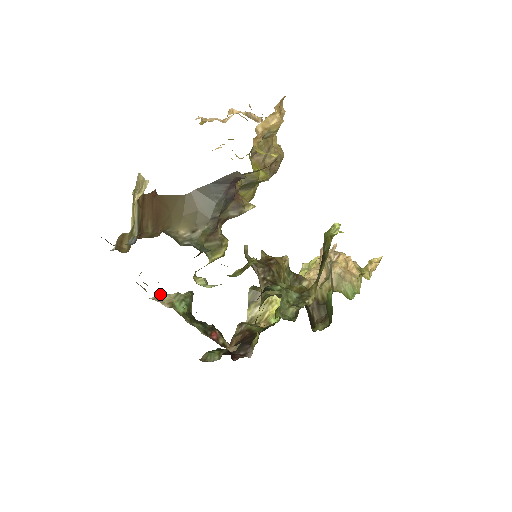
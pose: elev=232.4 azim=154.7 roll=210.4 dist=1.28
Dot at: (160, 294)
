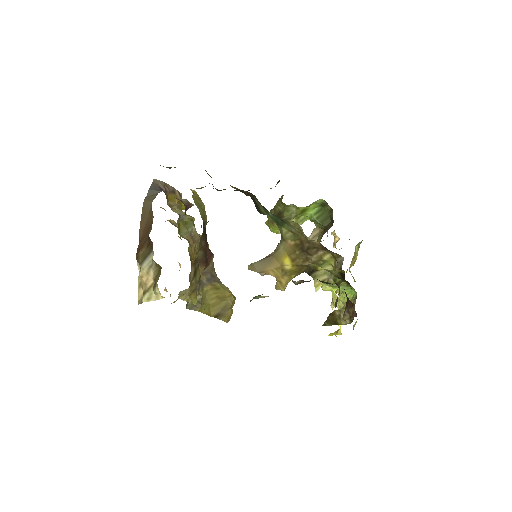
Dot at: occluded
